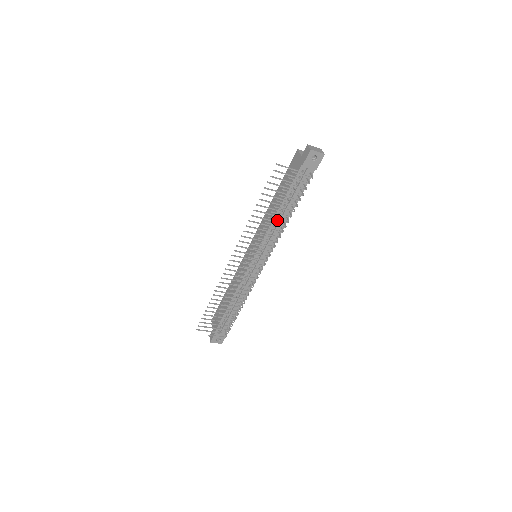
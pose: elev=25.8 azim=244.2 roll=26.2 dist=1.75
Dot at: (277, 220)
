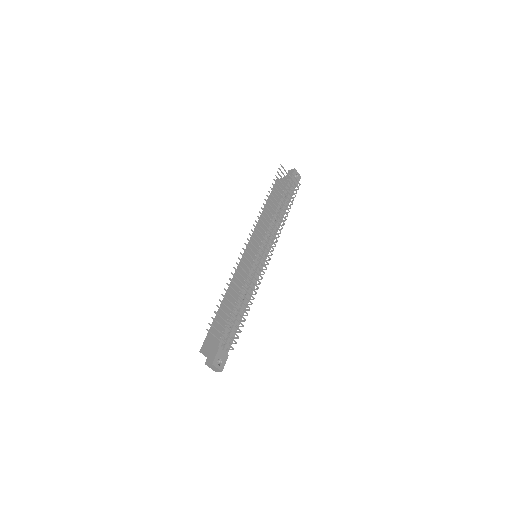
Dot at: (277, 216)
